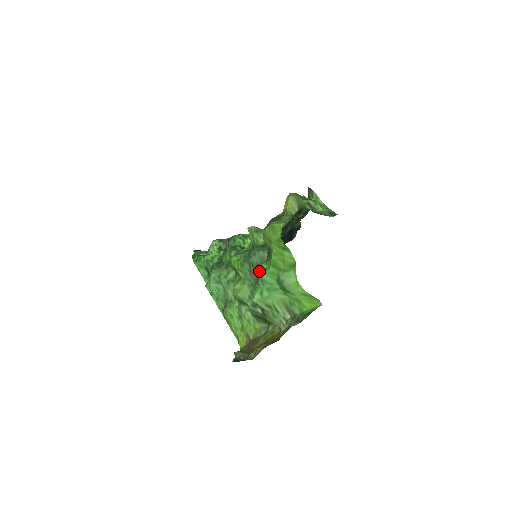
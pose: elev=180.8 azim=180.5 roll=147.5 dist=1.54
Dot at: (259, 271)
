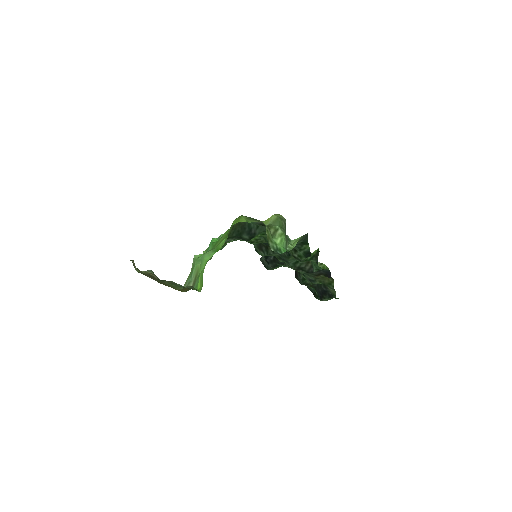
Dot at: (212, 240)
